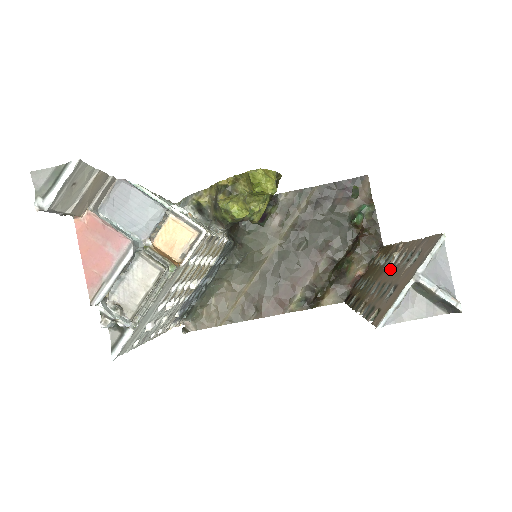
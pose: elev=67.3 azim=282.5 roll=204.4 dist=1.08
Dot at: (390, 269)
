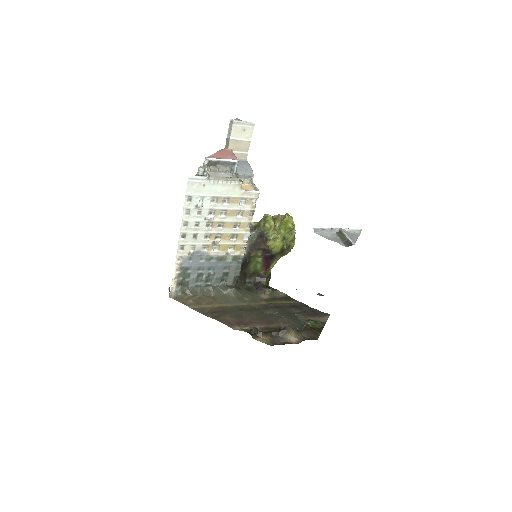
Dot at: occluded
